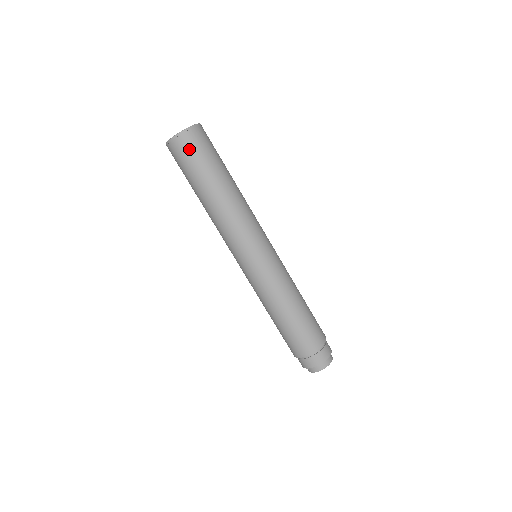
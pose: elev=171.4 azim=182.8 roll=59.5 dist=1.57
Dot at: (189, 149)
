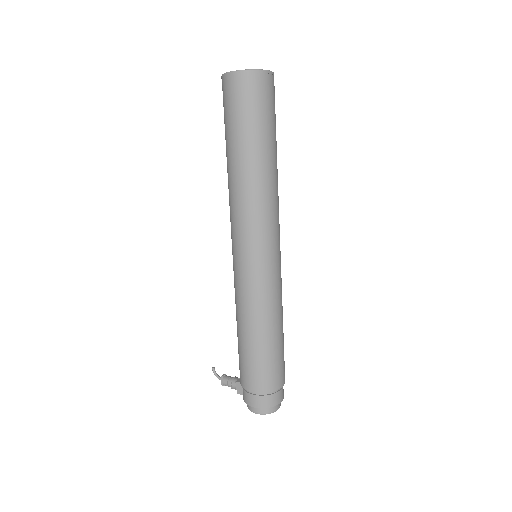
Dot at: (270, 96)
